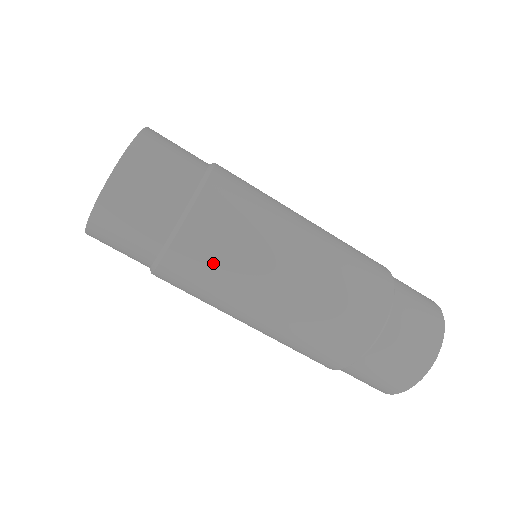
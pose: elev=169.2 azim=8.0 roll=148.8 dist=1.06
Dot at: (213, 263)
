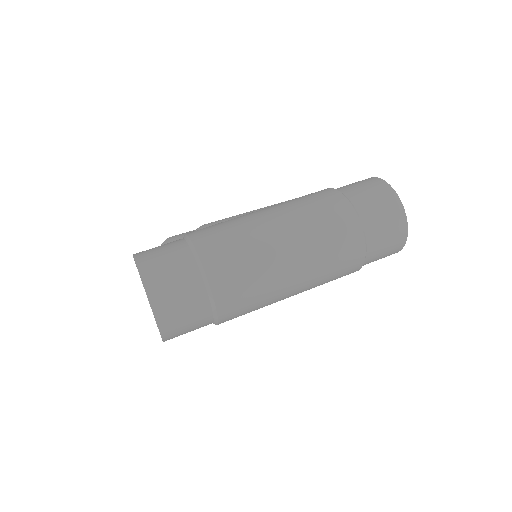
Dot at: (244, 286)
